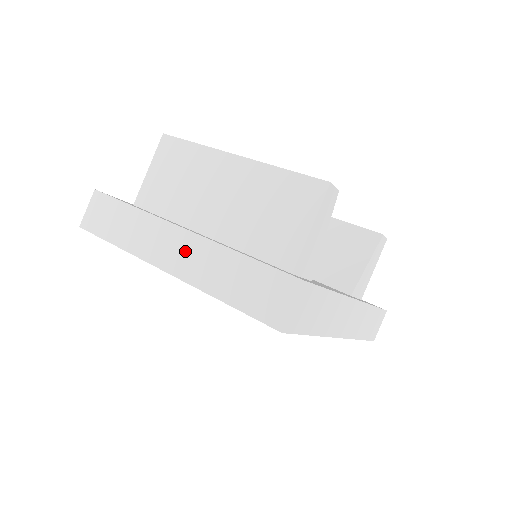
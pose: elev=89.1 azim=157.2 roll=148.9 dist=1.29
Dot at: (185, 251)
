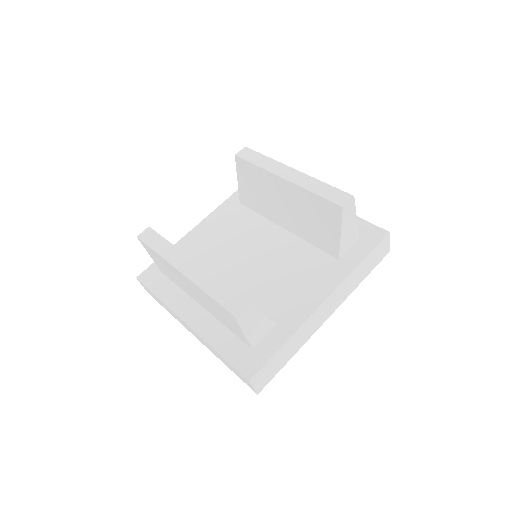
Dot at: (196, 335)
